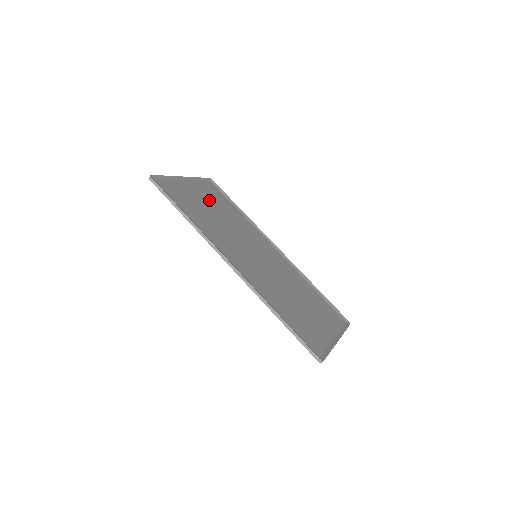
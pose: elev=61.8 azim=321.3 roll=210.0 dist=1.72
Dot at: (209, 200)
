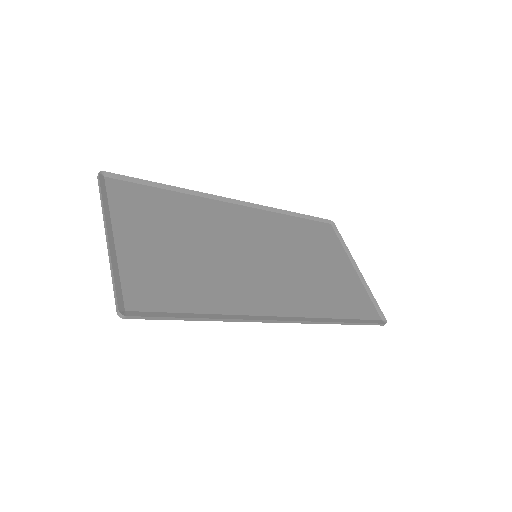
Dot at: (156, 231)
